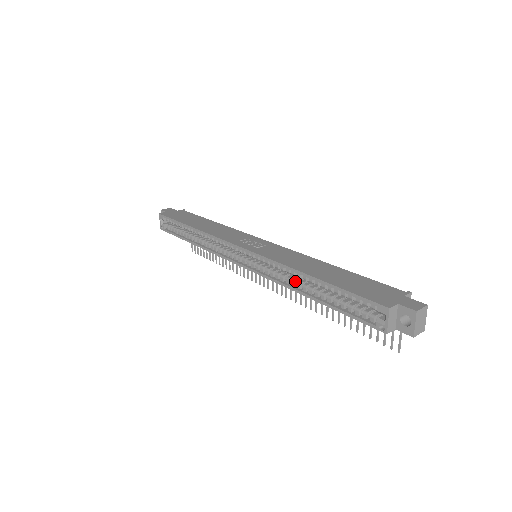
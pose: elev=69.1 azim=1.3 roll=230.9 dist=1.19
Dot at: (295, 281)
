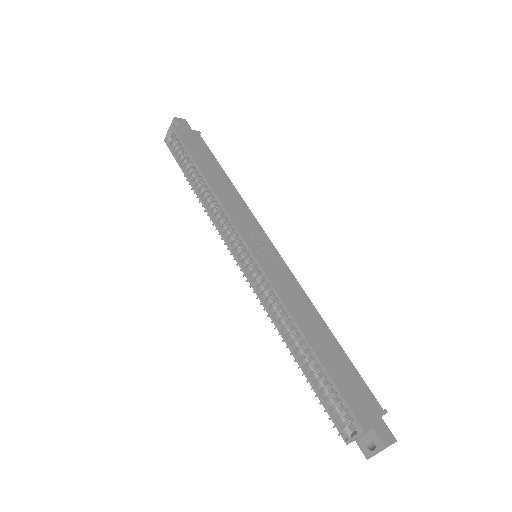
Dot at: (286, 324)
